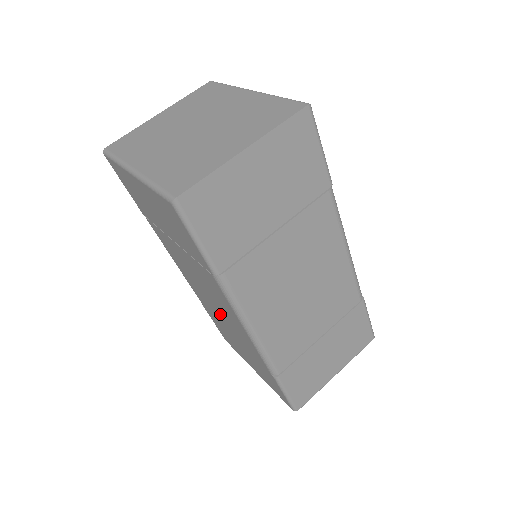
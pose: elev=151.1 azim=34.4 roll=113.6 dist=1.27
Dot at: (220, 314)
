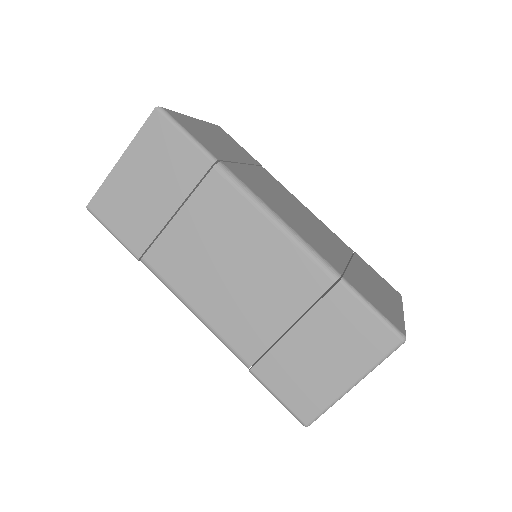
Dot at: occluded
